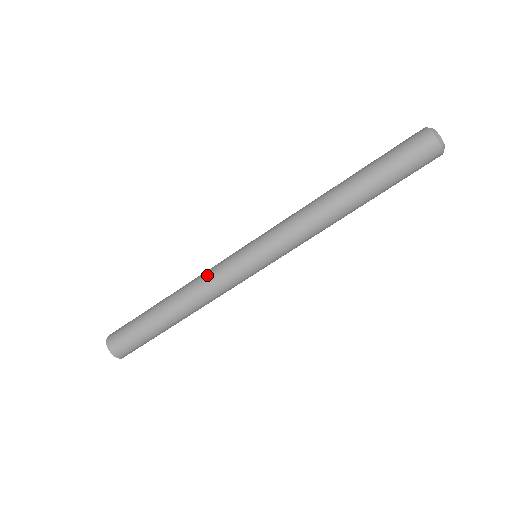
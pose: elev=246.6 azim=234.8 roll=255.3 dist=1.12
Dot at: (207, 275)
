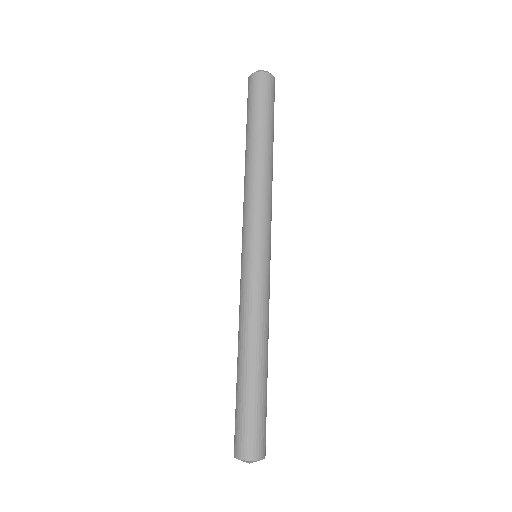
Dot at: (241, 306)
